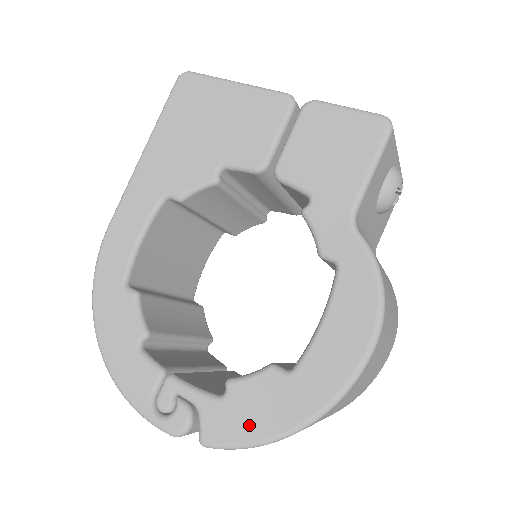
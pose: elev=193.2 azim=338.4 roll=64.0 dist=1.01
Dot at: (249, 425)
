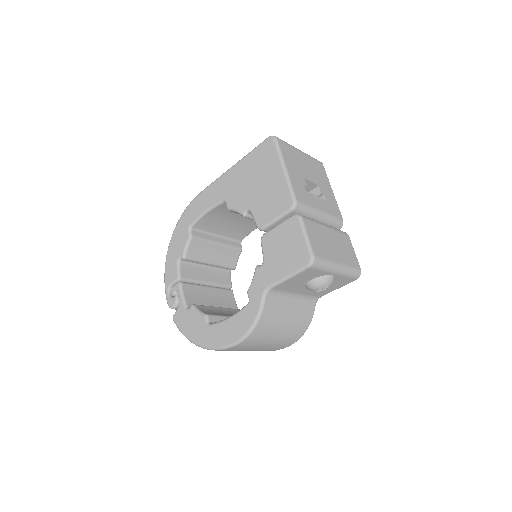
Dot at: (187, 328)
